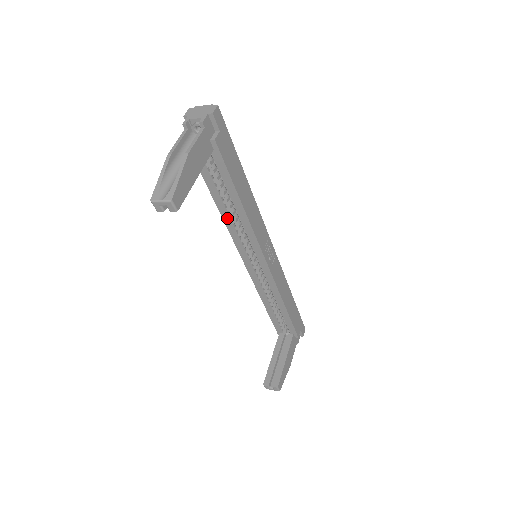
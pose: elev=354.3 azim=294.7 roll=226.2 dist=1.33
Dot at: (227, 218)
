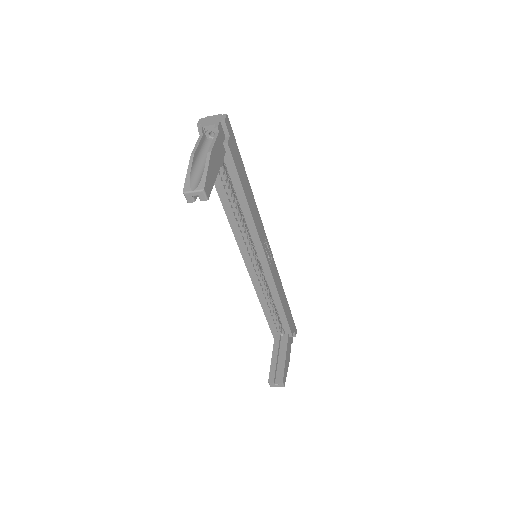
Dot at: (232, 219)
